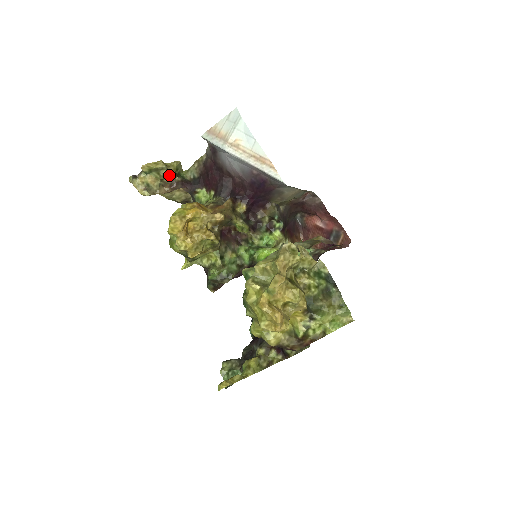
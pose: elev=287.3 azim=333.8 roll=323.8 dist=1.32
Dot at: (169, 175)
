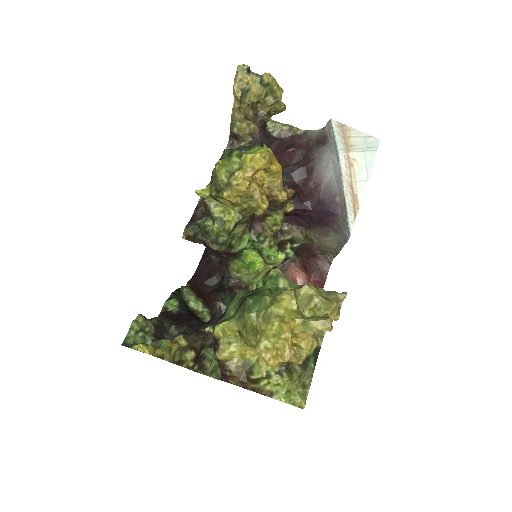
Dot at: (268, 107)
